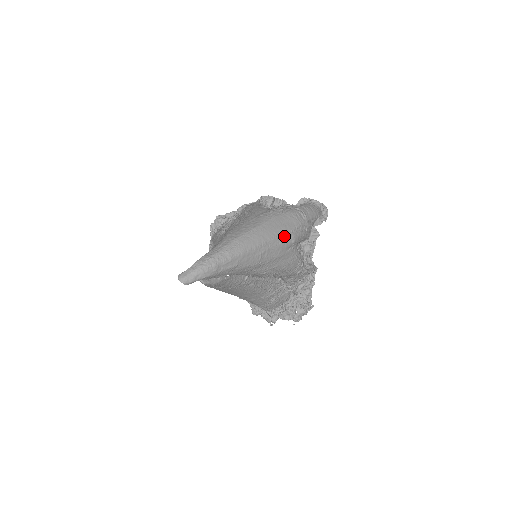
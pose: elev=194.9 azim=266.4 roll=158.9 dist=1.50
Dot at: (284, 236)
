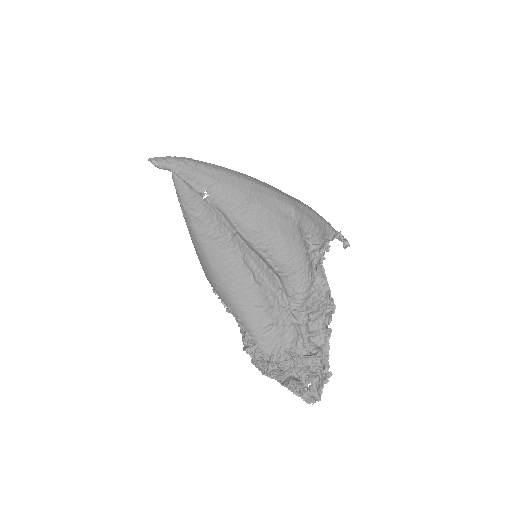
Dot at: (283, 197)
